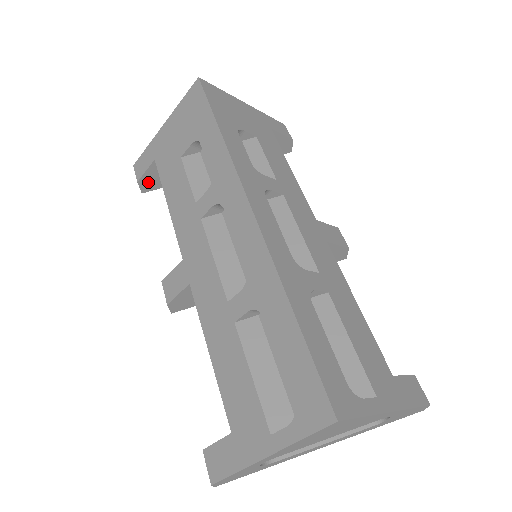
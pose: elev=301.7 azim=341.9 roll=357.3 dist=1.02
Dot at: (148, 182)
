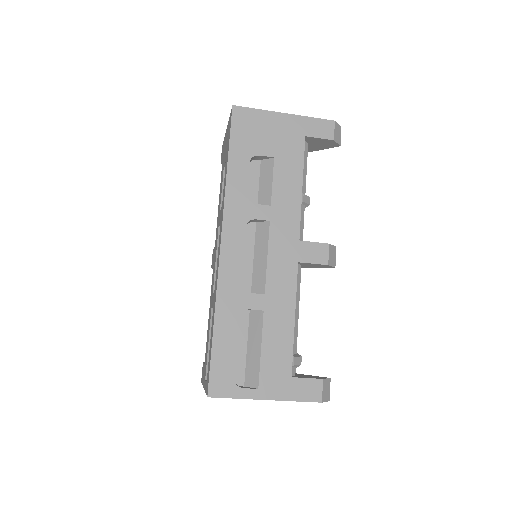
Dot at: occluded
